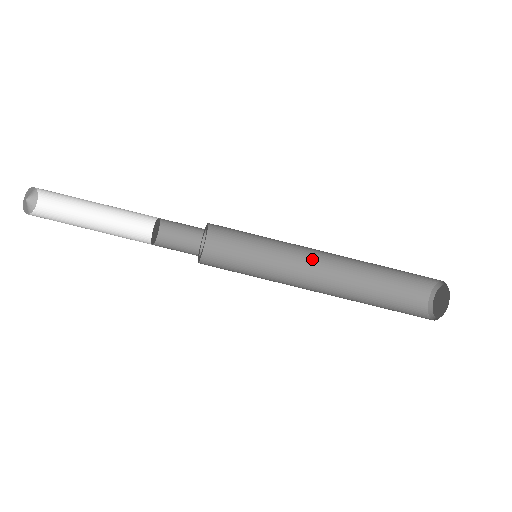
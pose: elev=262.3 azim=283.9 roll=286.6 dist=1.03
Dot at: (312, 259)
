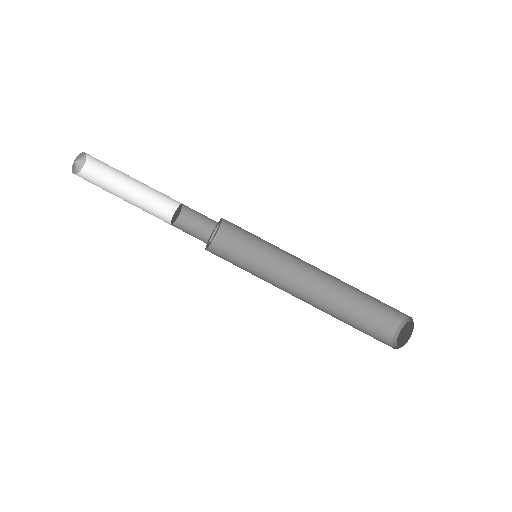
Dot at: (301, 275)
